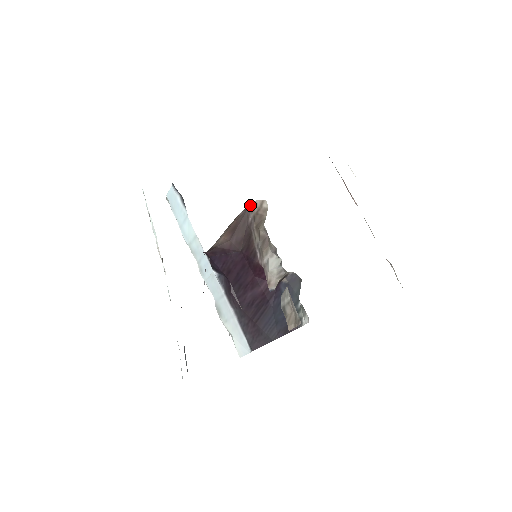
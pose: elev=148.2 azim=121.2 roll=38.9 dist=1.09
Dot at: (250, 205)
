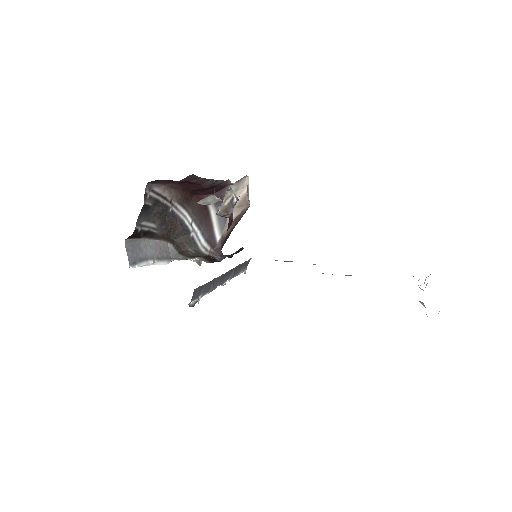
Dot at: (248, 194)
